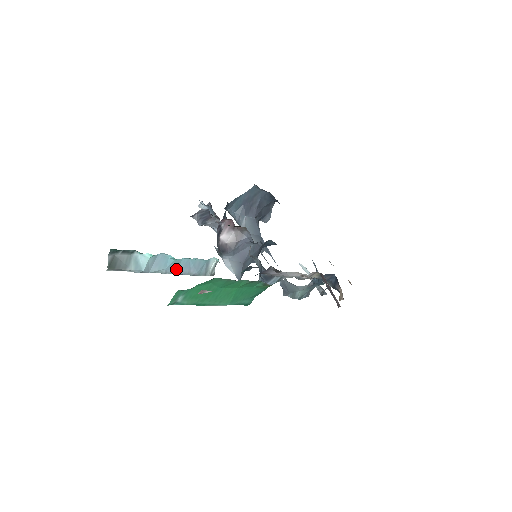
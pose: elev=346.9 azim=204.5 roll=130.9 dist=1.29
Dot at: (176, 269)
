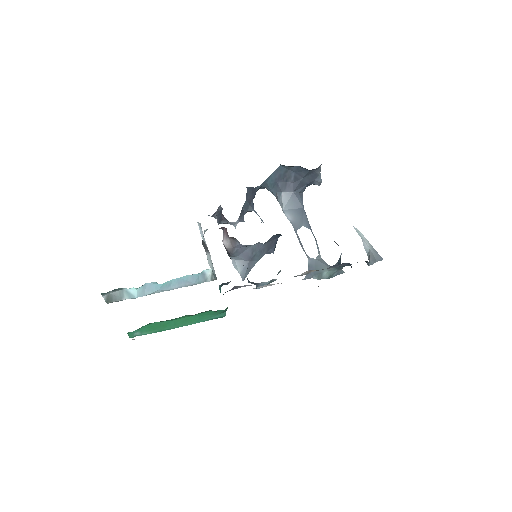
Dot at: (170, 287)
